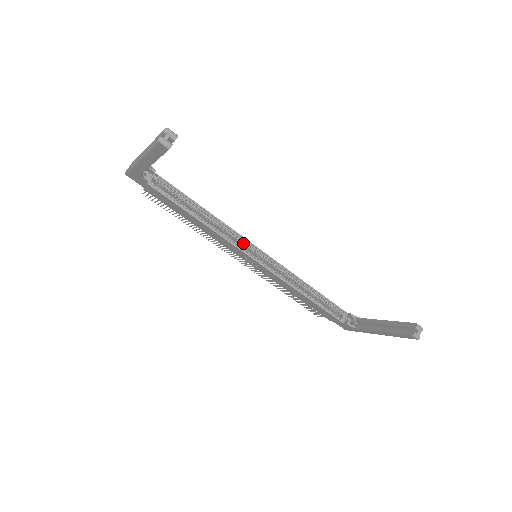
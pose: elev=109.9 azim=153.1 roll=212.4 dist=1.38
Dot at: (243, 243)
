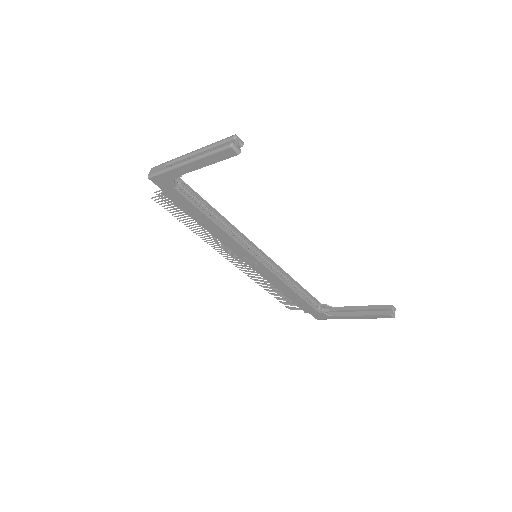
Dot at: (247, 244)
